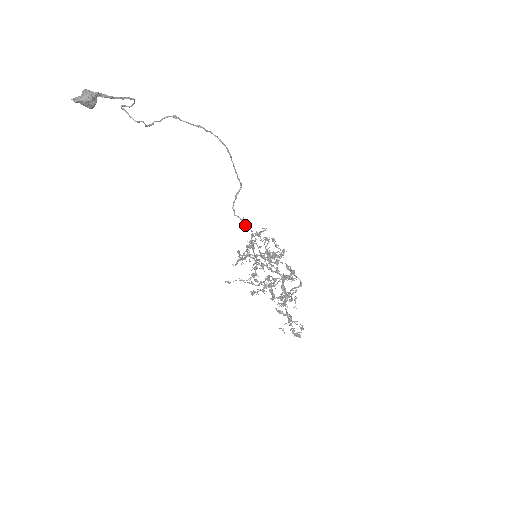
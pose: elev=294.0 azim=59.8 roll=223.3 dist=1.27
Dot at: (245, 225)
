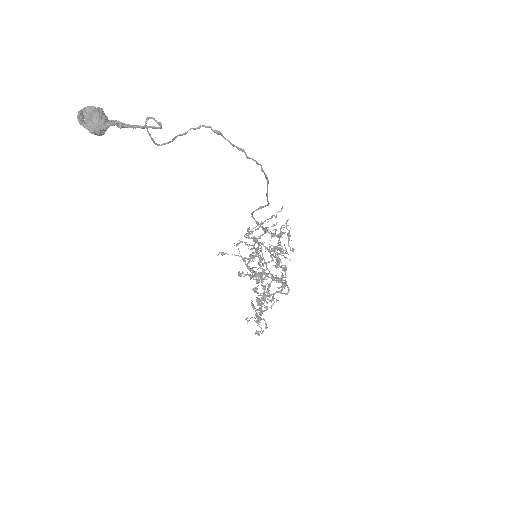
Dot at: (260, 225)
